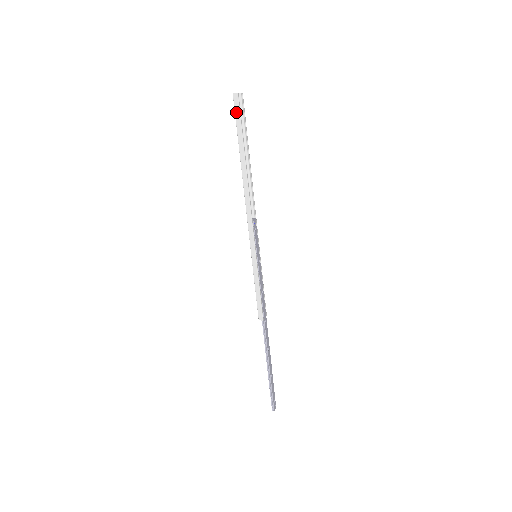
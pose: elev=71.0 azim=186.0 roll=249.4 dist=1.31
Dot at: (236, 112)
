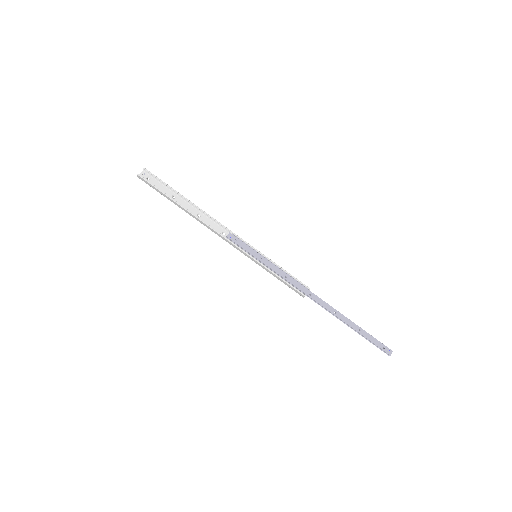
Dot at: (149, 185)
